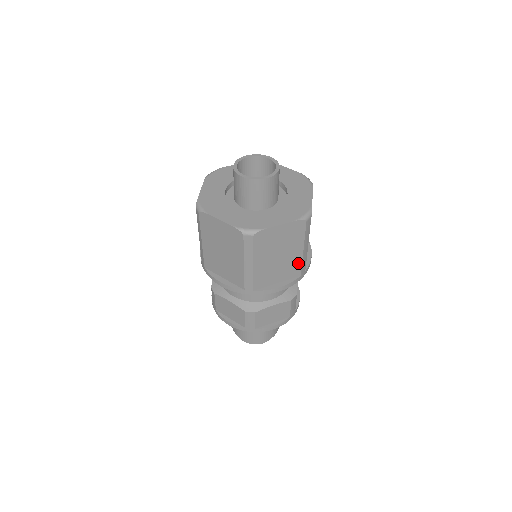
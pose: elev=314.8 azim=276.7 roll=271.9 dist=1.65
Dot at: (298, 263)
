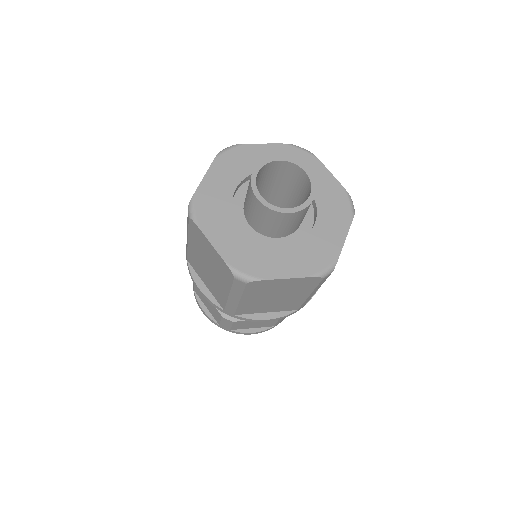
Dot at: (298, 302)
